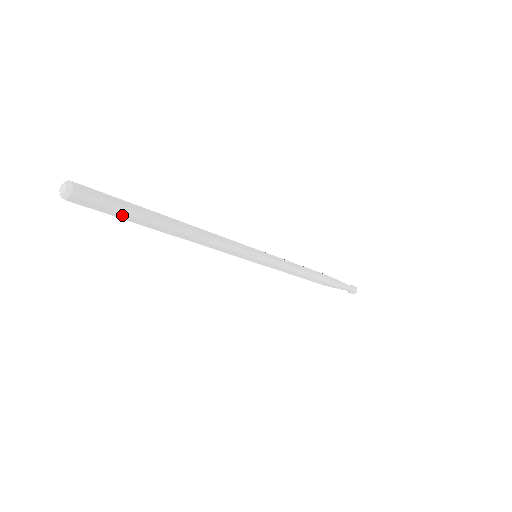
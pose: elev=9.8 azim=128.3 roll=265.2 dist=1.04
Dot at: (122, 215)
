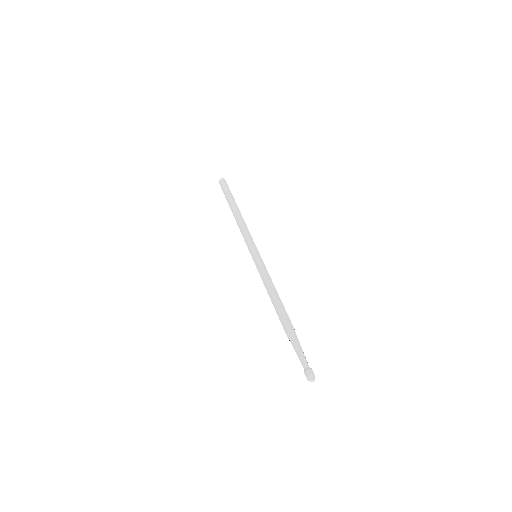
Dot at: (227, 192)
